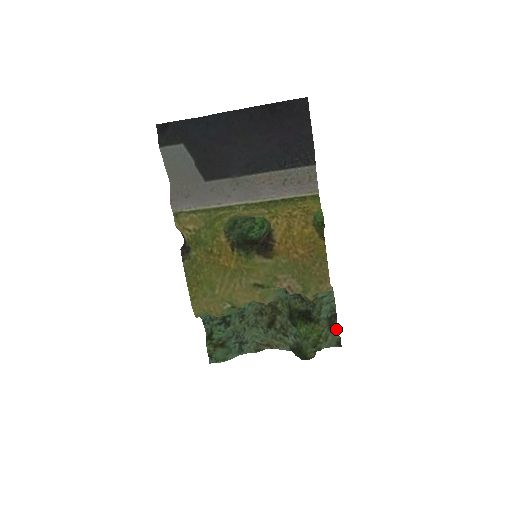
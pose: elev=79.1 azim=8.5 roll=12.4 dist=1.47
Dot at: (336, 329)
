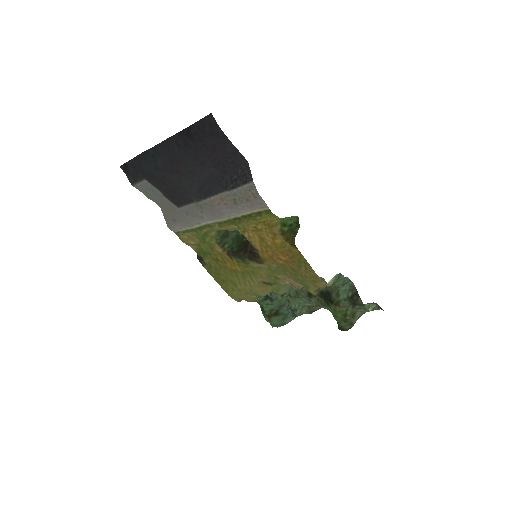
Dot at: (362, 305)
